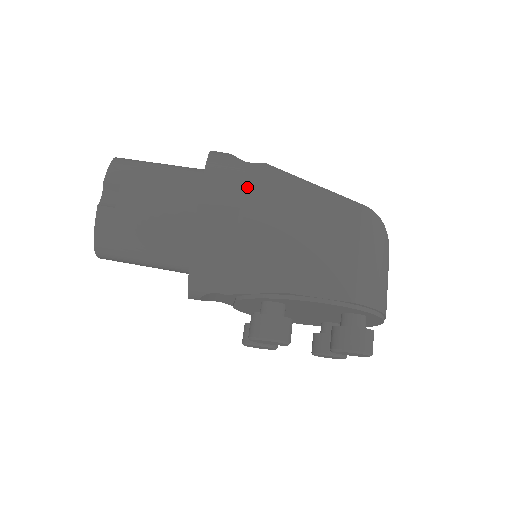
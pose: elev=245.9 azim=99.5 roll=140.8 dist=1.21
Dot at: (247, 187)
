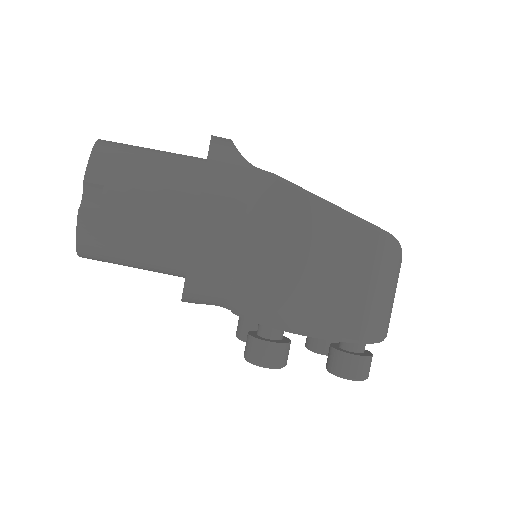
Dot at: (252, 206)
